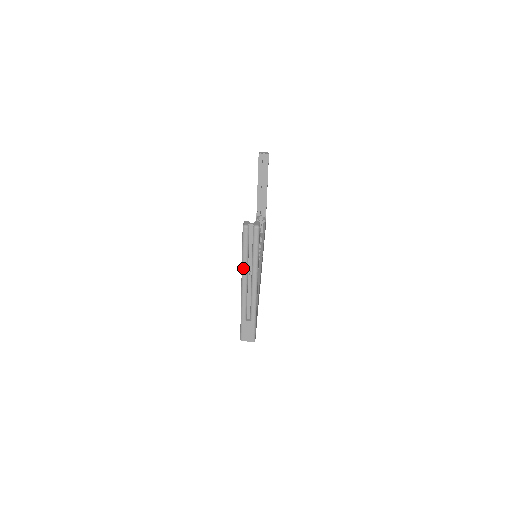
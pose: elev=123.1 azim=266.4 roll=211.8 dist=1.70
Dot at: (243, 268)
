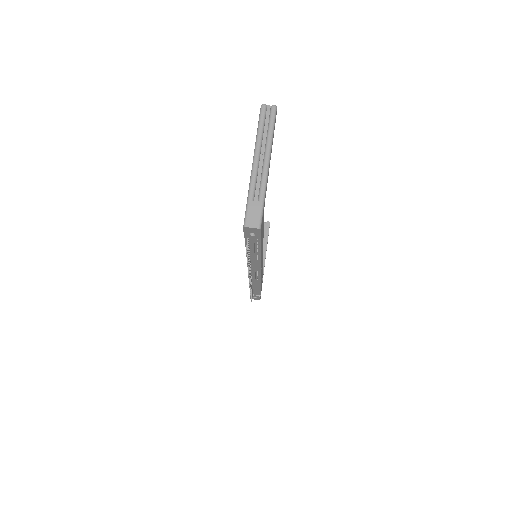
Dot at: (257, 143)
